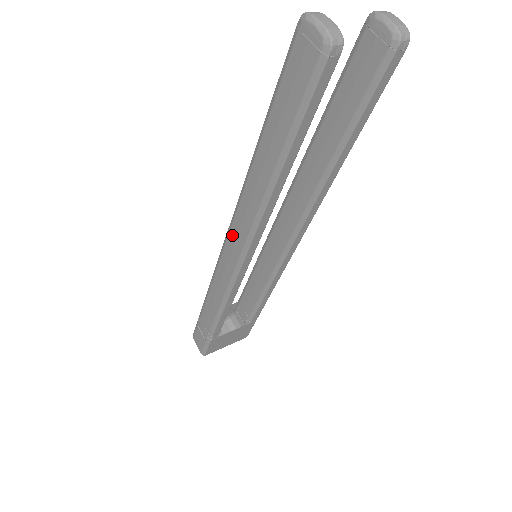
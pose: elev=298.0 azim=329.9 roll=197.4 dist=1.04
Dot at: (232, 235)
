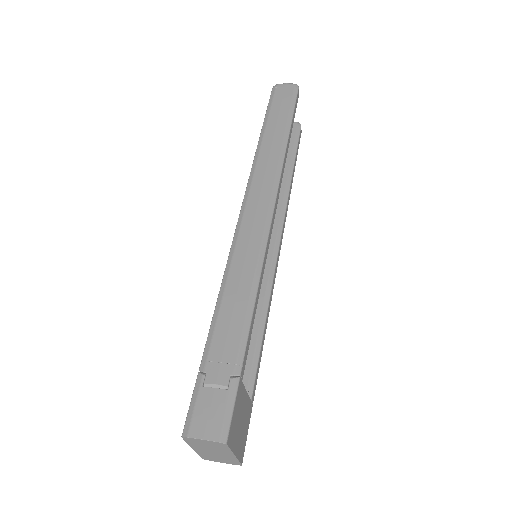
Dot at: (252, 200)
